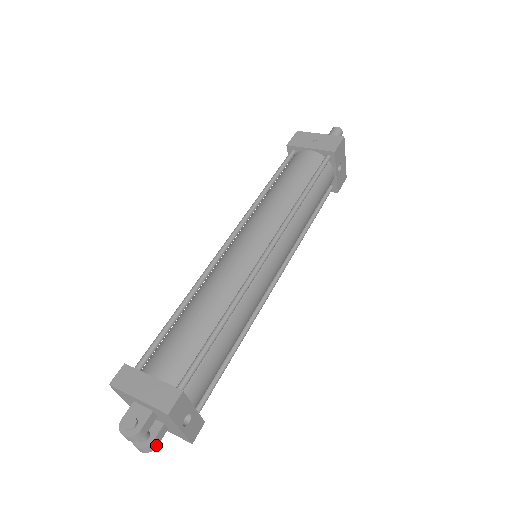
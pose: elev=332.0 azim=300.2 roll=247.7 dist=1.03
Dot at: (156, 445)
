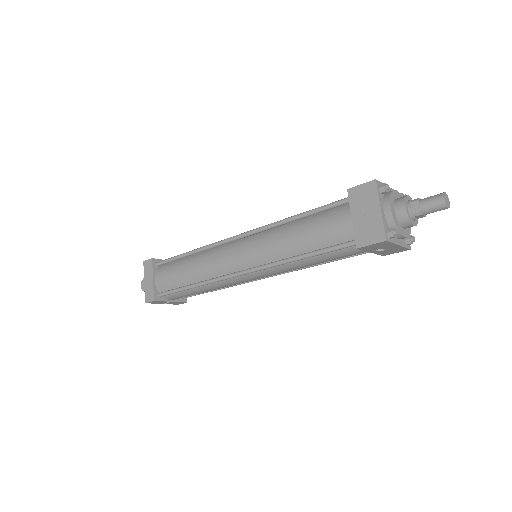
Dot at: occluded
